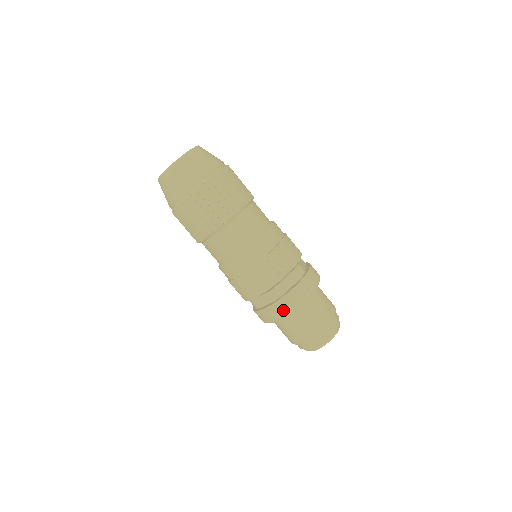
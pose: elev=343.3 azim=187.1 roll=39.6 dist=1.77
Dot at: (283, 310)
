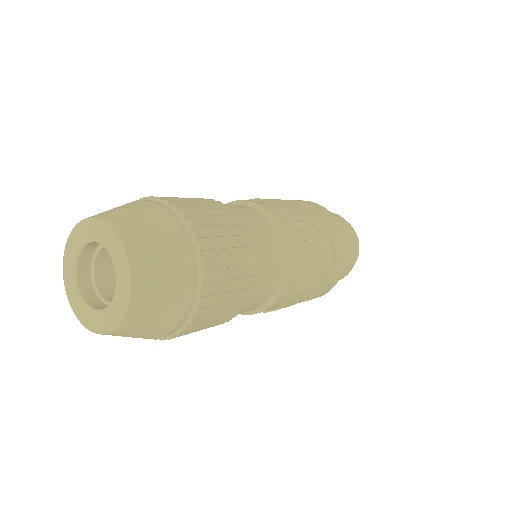
Dot at: (342, 264)
